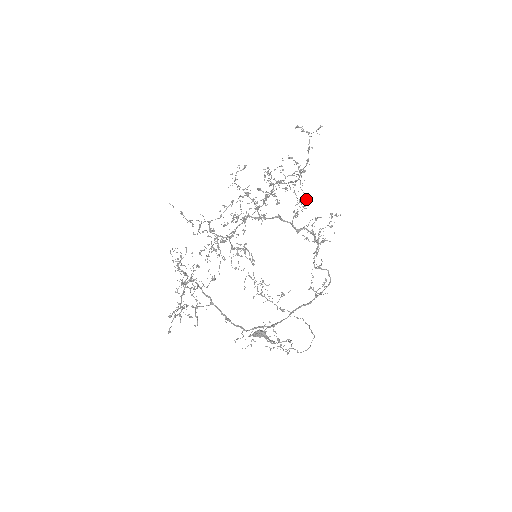
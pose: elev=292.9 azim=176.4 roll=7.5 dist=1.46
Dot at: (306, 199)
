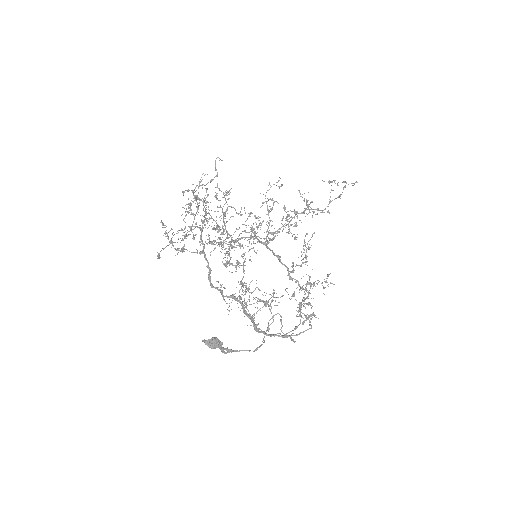
Dot at: (306, 261)
